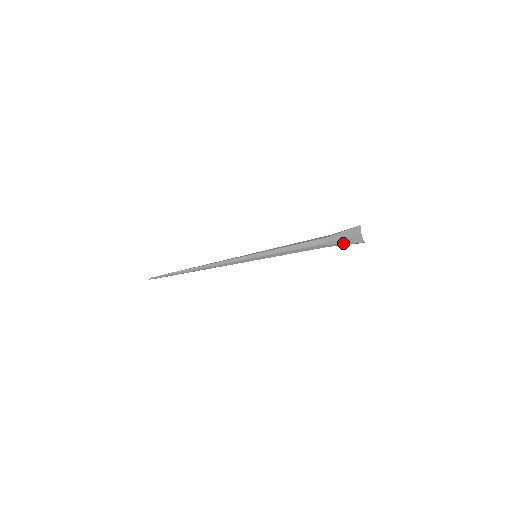
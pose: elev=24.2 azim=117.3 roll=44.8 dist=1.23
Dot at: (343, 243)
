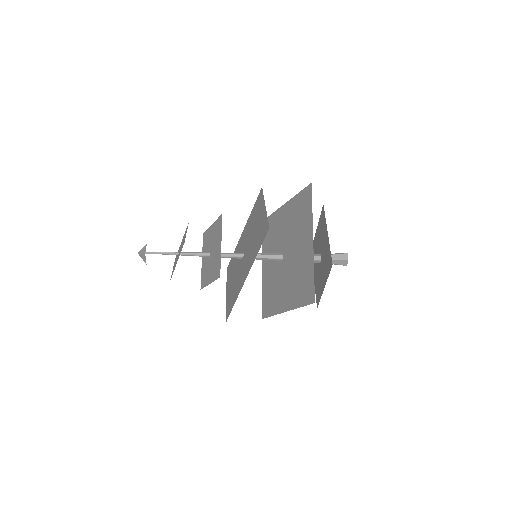
Dot at: (332, 263)
